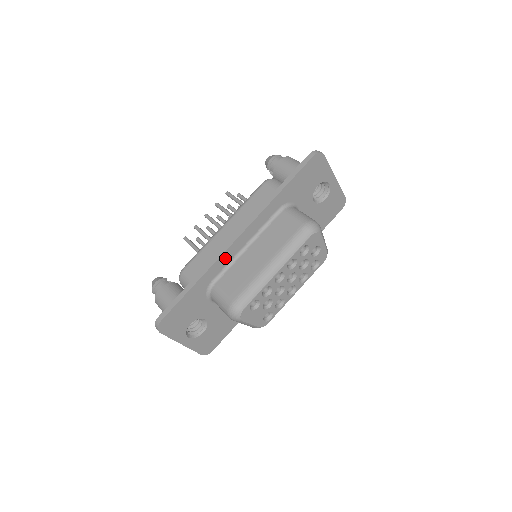
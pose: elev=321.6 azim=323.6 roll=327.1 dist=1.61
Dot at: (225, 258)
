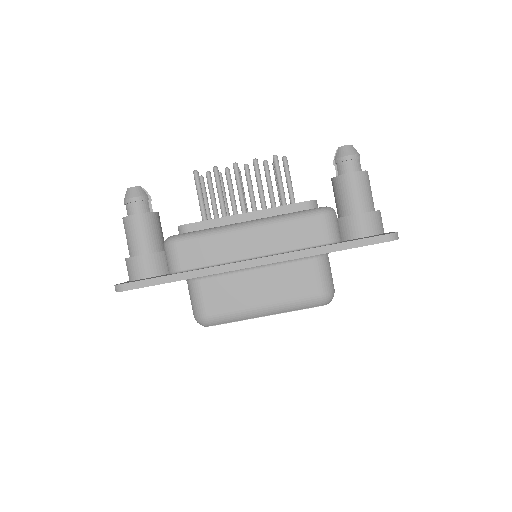
Dot at: occluded
